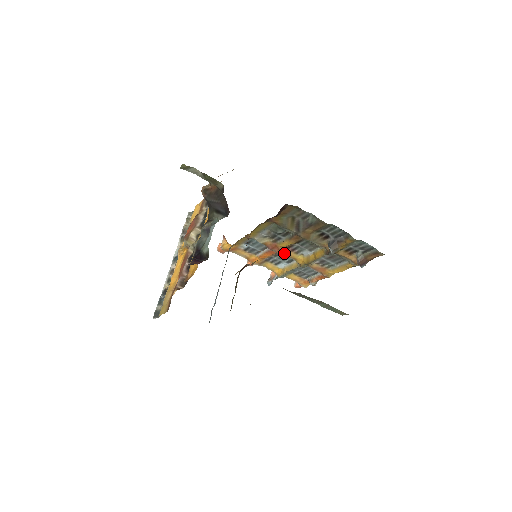
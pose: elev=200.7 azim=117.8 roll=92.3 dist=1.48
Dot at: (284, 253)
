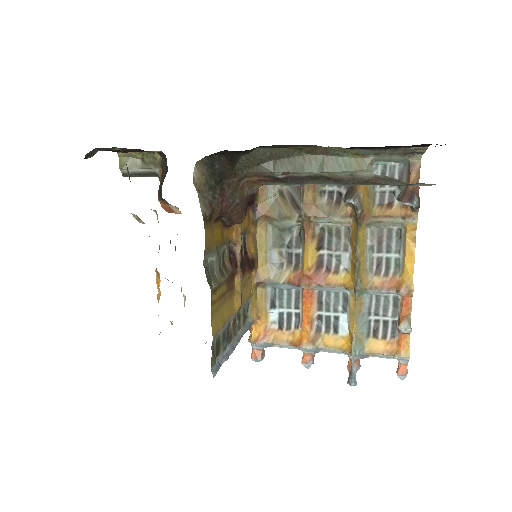
Dot at: (321, 283)
